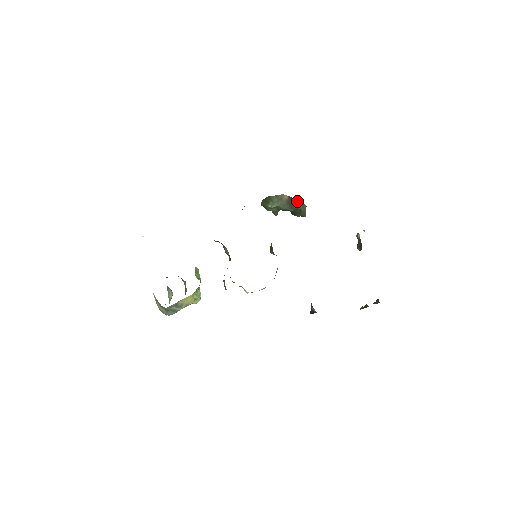
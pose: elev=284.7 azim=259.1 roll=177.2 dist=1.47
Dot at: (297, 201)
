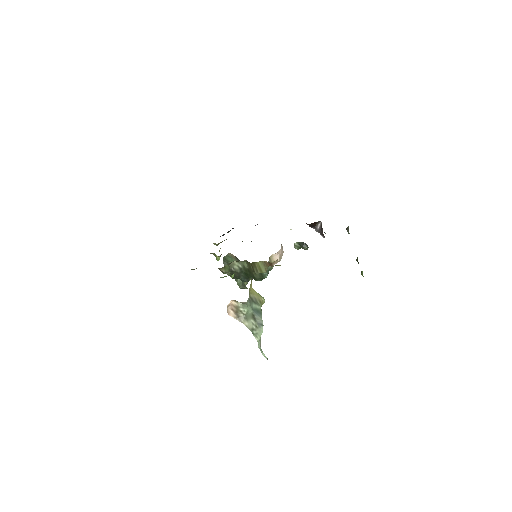
Dot at: occluded
